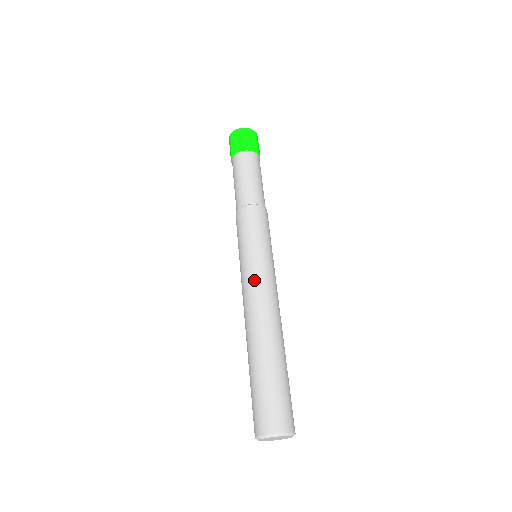
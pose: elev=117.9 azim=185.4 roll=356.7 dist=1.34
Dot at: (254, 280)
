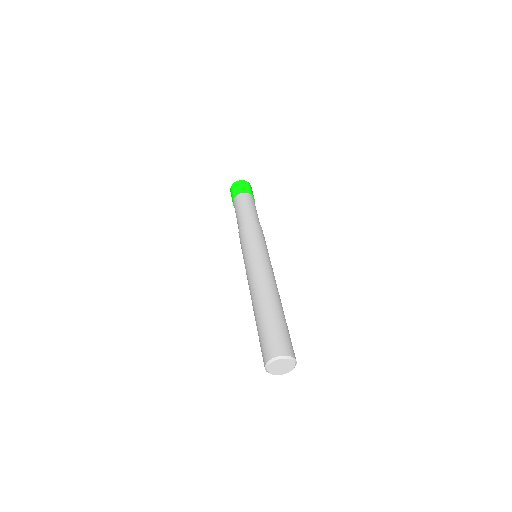
Dot at: (258, 264)
